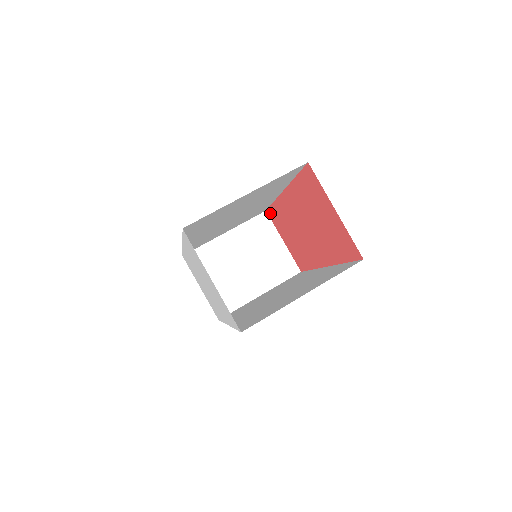
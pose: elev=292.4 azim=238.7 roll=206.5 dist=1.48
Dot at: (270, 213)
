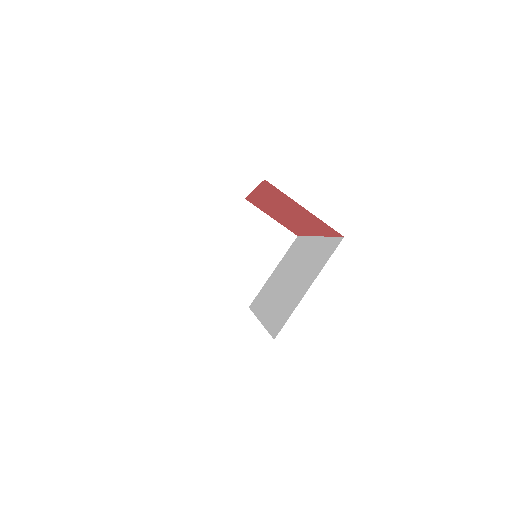
Dot at: occluded
